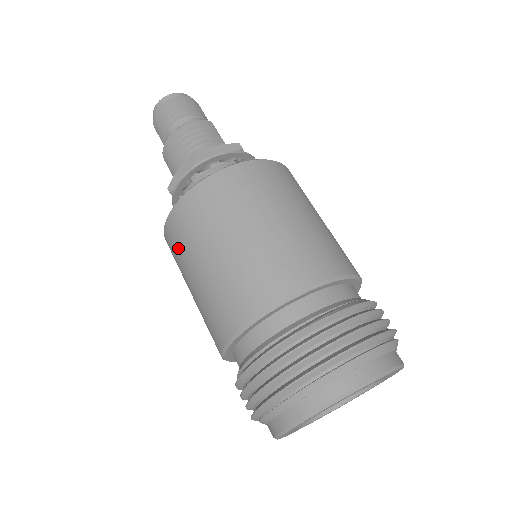
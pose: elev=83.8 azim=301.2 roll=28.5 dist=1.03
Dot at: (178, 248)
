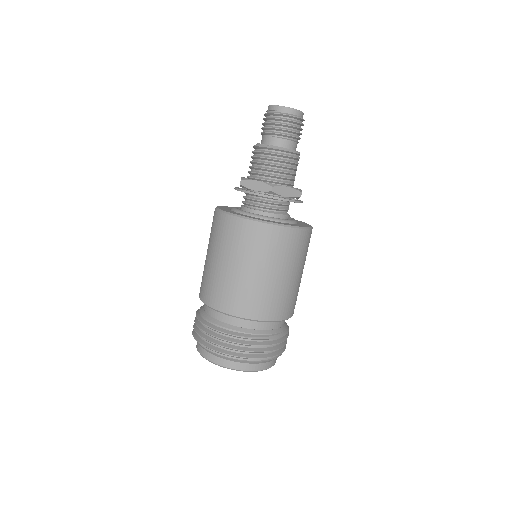
Dot at: (220, 235)
